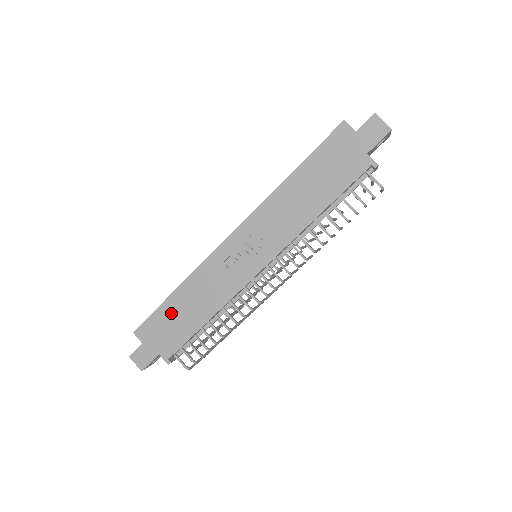
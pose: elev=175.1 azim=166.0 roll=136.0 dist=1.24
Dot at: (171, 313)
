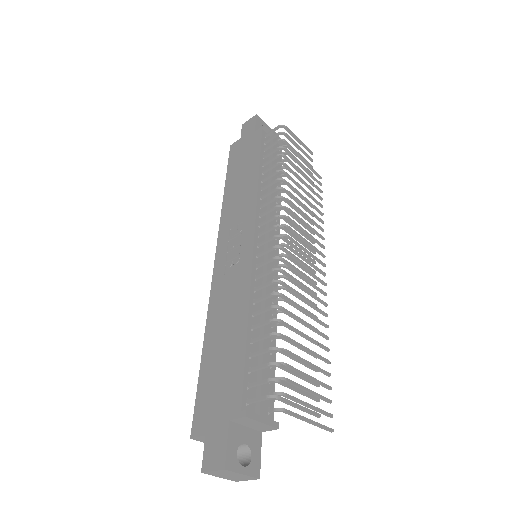
Dot at: (212, 366)
